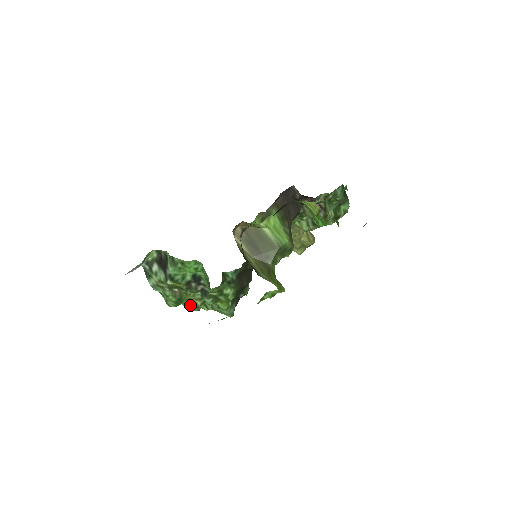
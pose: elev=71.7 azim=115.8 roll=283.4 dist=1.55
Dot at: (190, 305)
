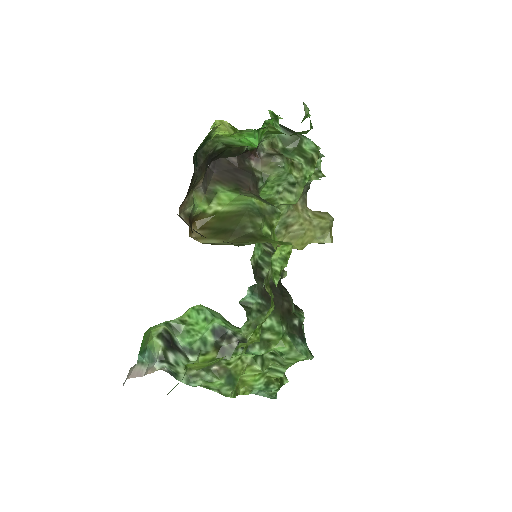
Dot at: (260, 384)
